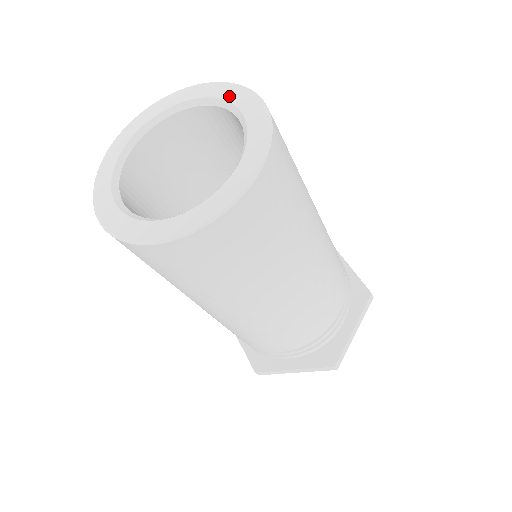
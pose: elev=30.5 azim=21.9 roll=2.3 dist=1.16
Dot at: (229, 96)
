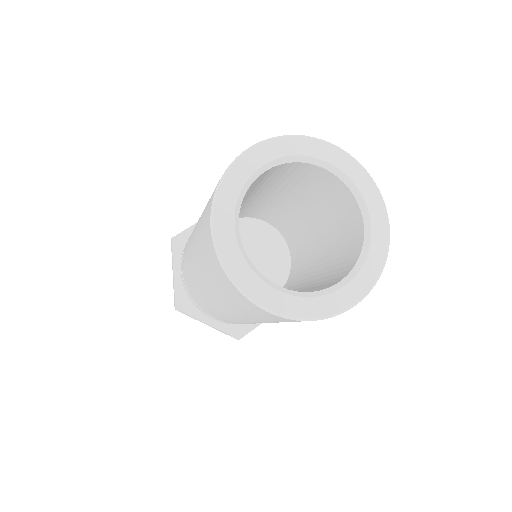
Dot at: (369, 198)
